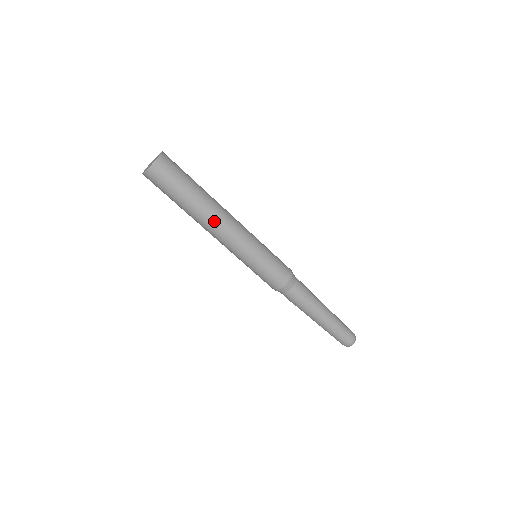
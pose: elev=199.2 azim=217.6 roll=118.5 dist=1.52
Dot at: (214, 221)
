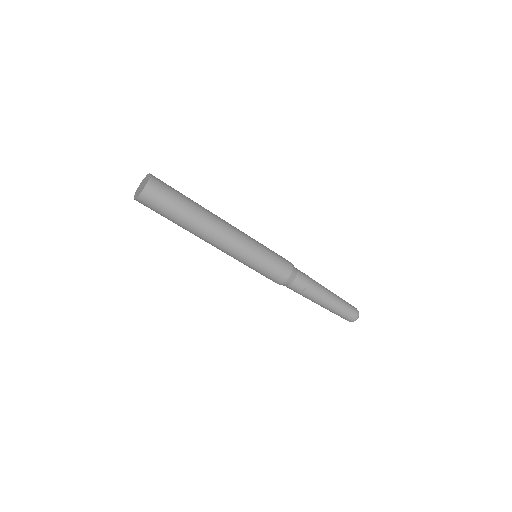
Dot at: (214, 230)
